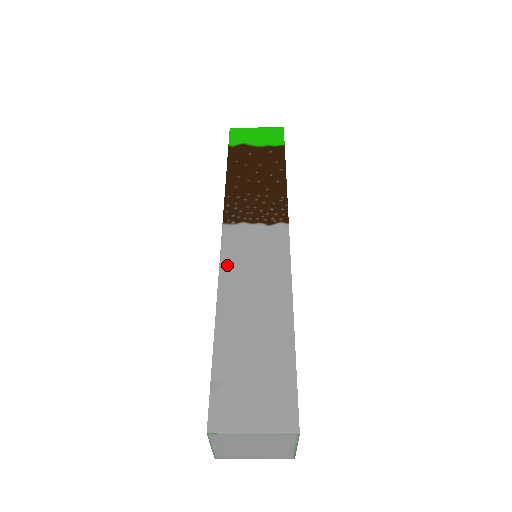
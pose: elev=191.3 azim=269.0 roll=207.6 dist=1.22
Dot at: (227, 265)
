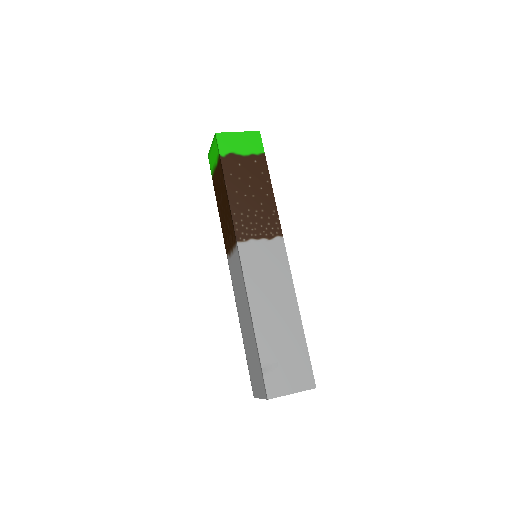
Dot at: (250, 279)
